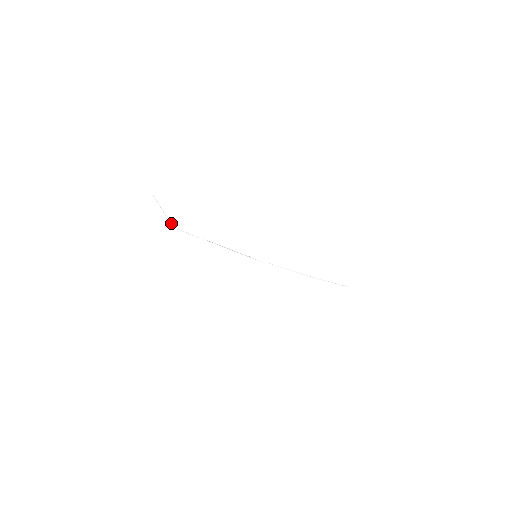
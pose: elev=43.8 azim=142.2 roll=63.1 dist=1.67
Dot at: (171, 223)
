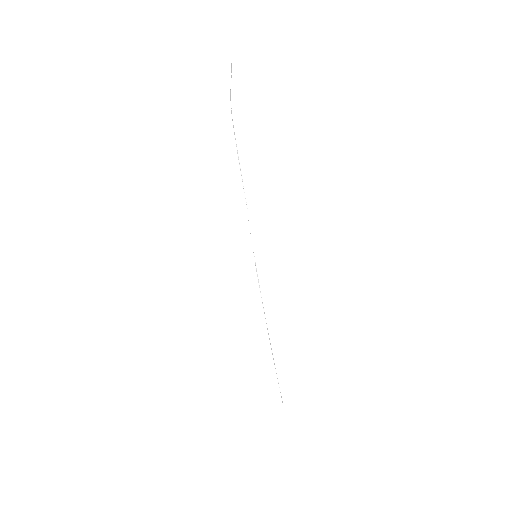
Dot at: occluded
